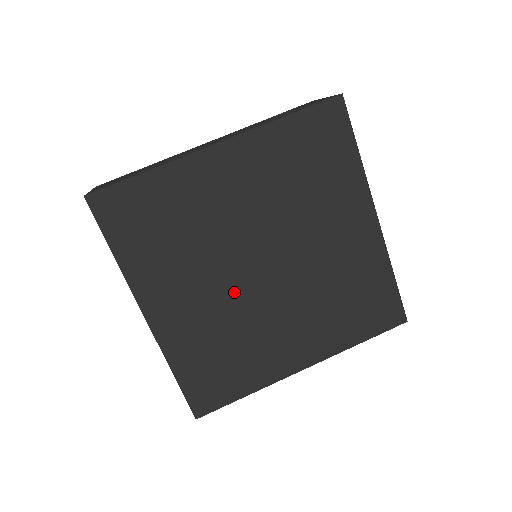
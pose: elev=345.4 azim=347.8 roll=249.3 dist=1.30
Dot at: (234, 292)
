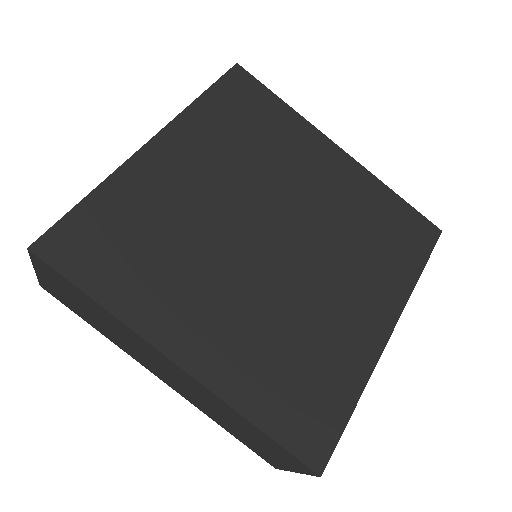
Dot at: (228, 219)
